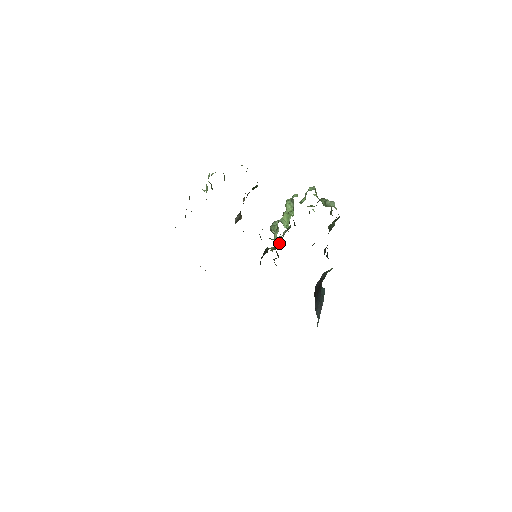
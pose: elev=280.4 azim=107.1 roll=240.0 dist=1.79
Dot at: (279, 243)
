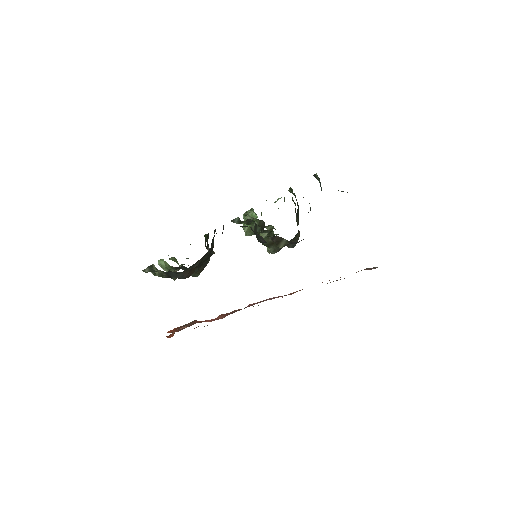
Dot at: (261, 222)
